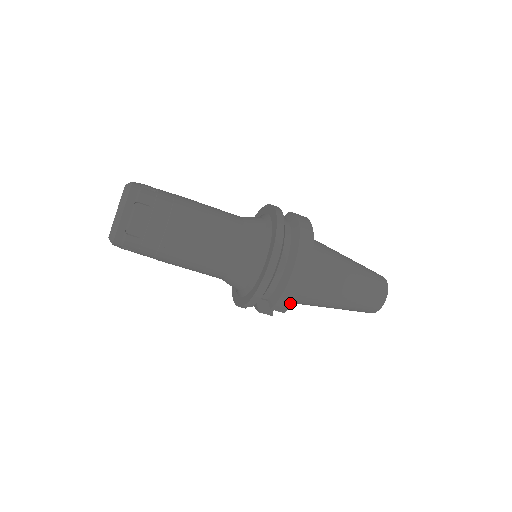
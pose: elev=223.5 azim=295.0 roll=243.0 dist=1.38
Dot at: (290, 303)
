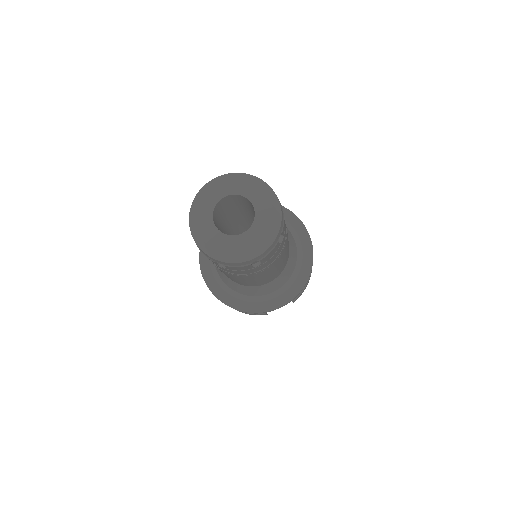
Dot at: occluded
